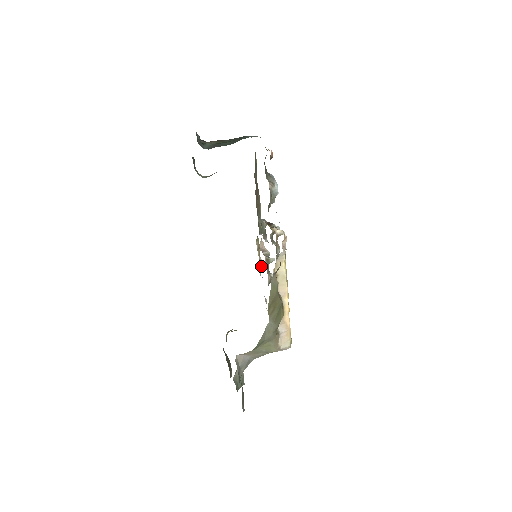
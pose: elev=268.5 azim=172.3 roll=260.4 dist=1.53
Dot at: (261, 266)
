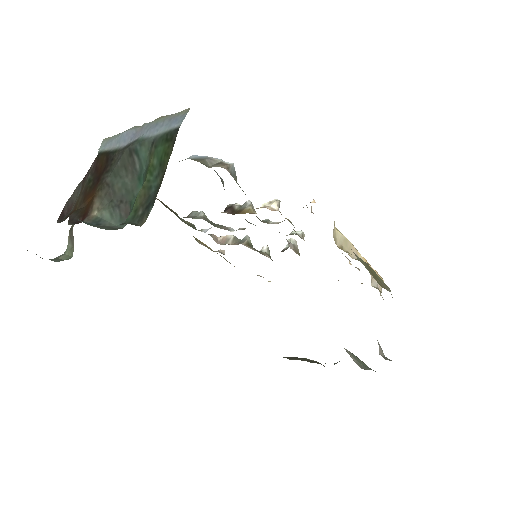
Dot at: occluded
